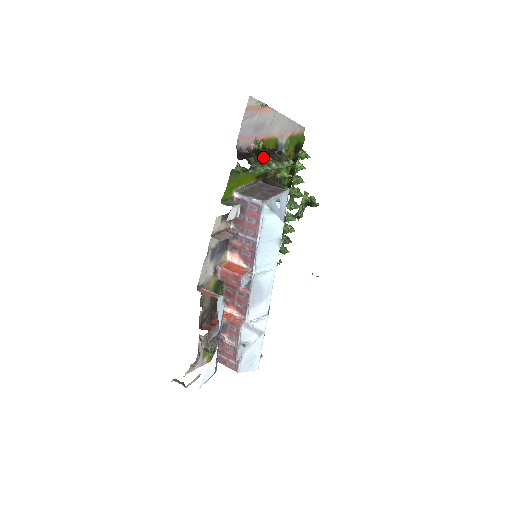
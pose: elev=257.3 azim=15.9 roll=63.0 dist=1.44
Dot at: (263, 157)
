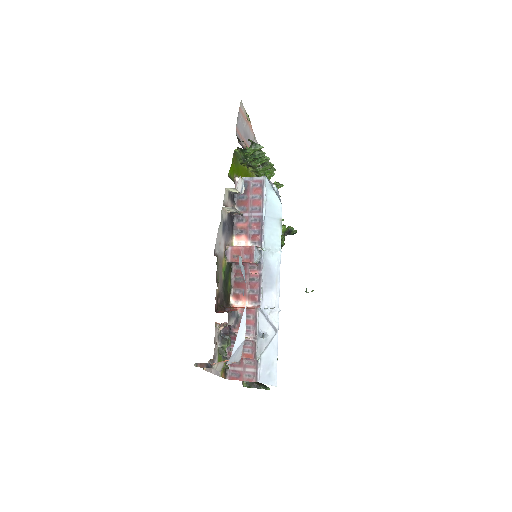
Dot at: occluded
